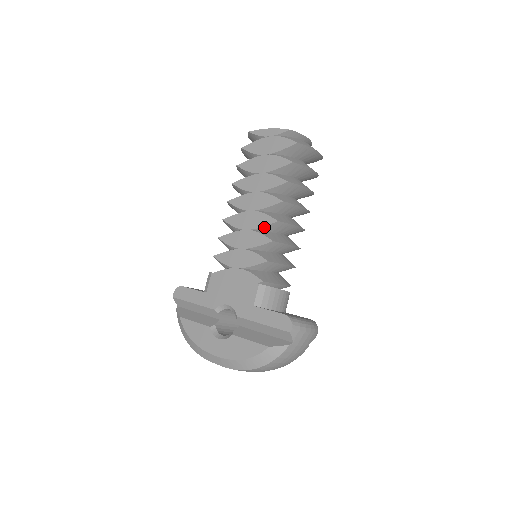
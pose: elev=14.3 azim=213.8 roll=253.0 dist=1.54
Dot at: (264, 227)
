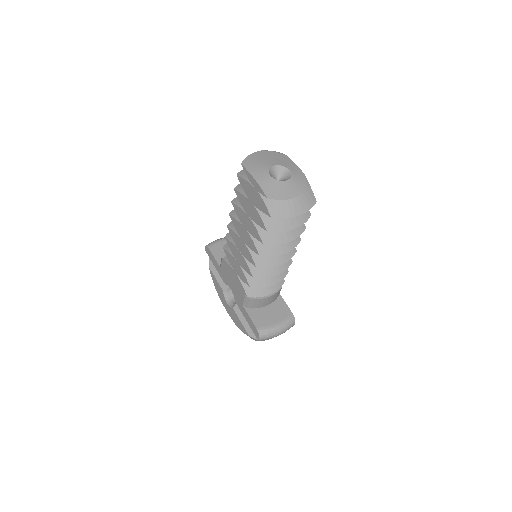
Dot at: (249, 260)
